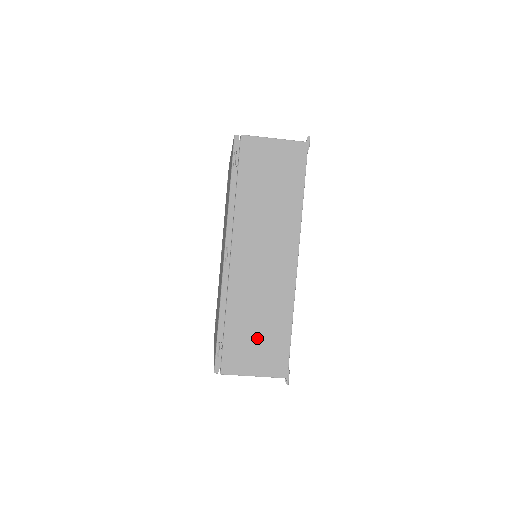
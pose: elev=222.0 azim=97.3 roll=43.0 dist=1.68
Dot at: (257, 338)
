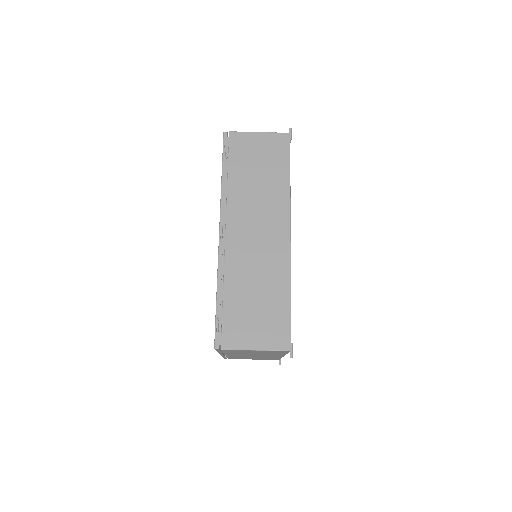
Dot at: (256, 310)
